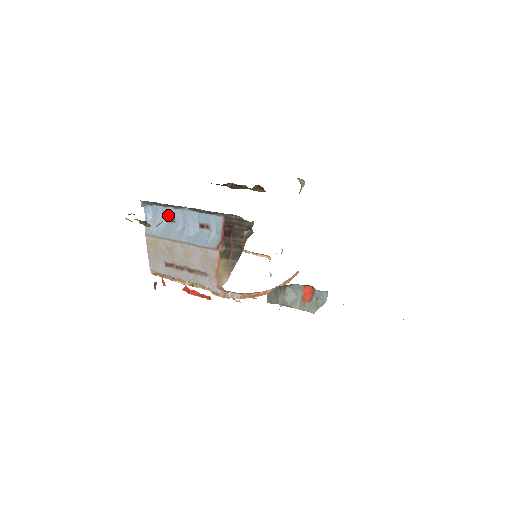
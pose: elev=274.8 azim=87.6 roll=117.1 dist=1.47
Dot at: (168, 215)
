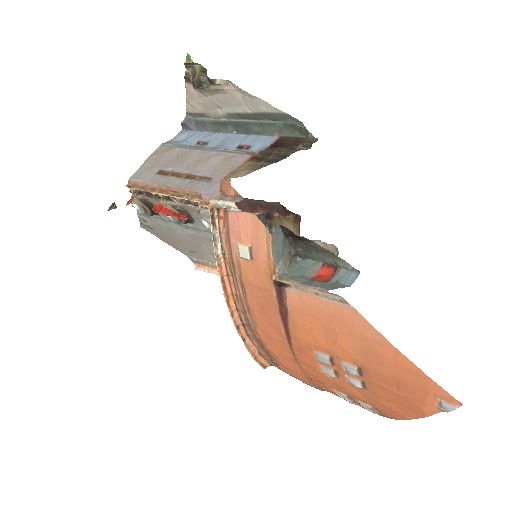
Dot at: (204, 138)
